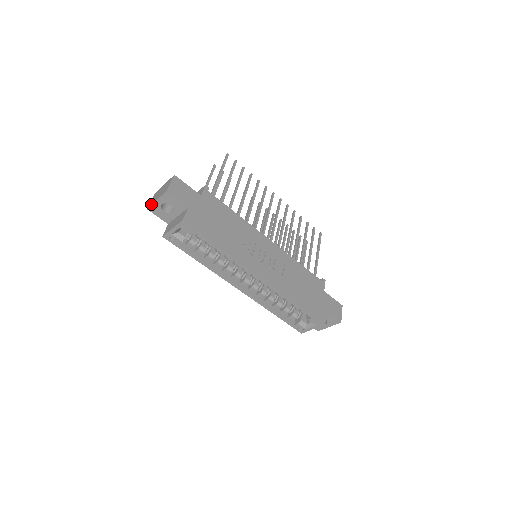
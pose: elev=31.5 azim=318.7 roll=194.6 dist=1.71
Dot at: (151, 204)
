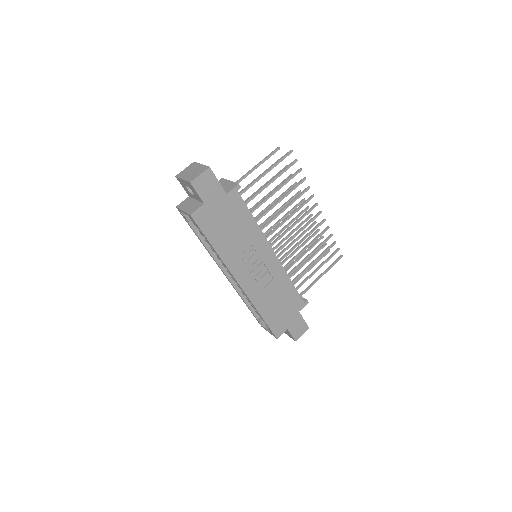
Dot at: (179, 177)
